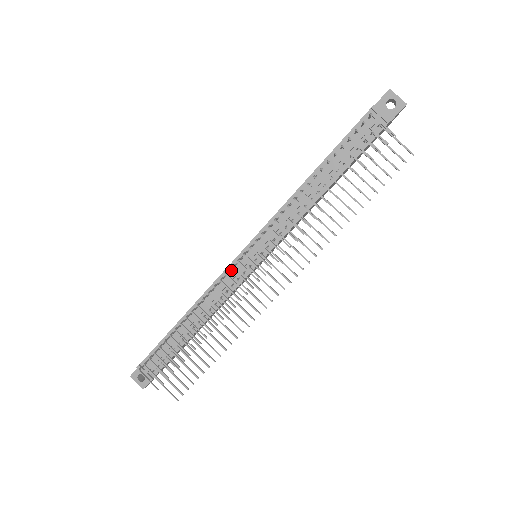
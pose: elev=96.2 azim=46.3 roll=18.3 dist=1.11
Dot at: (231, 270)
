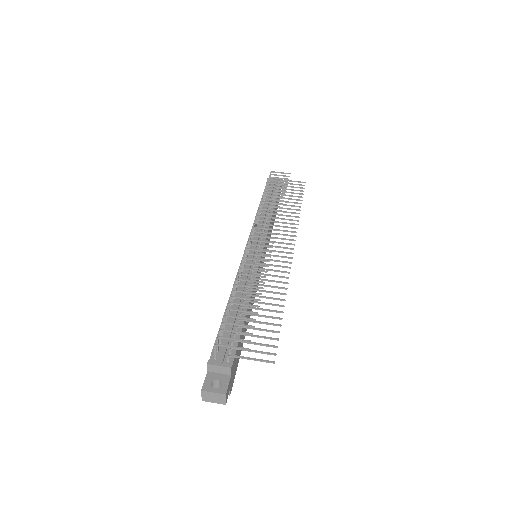
Dot at: (245, 261)
